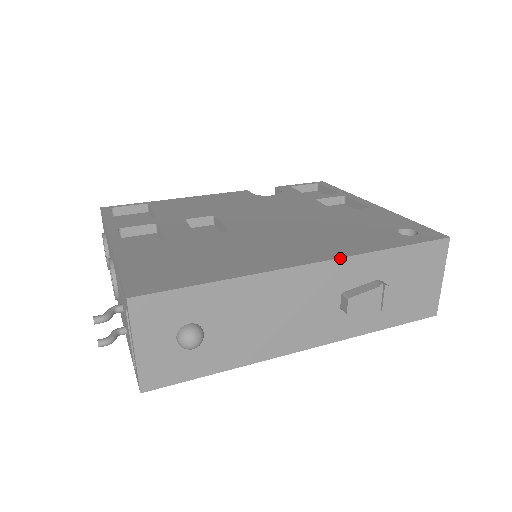
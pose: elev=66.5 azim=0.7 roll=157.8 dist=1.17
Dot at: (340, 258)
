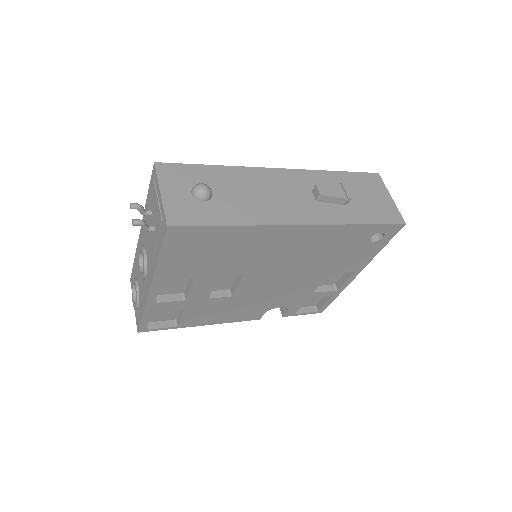
Dot at: (300, 169)
